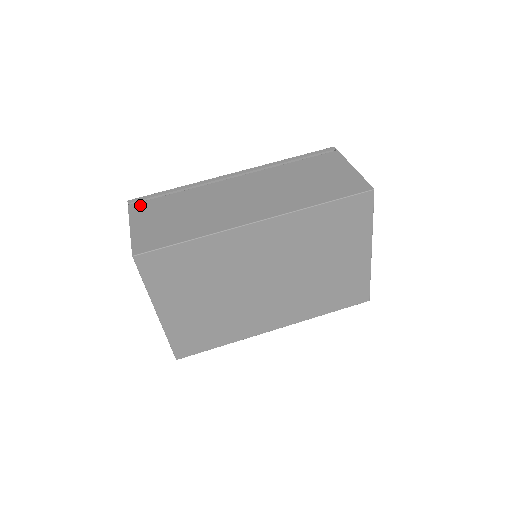
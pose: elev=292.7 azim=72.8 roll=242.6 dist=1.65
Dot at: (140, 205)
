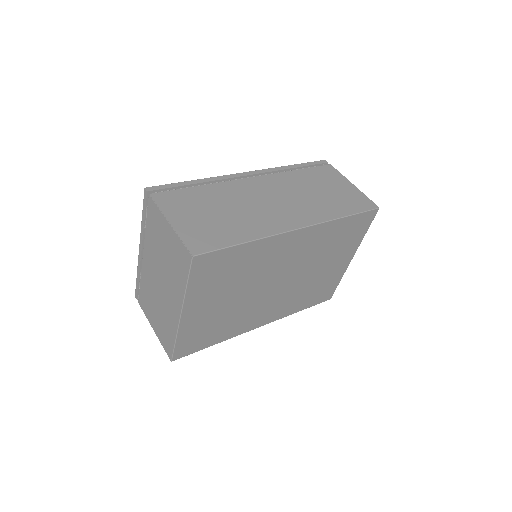
Dot at: (164, 195)
